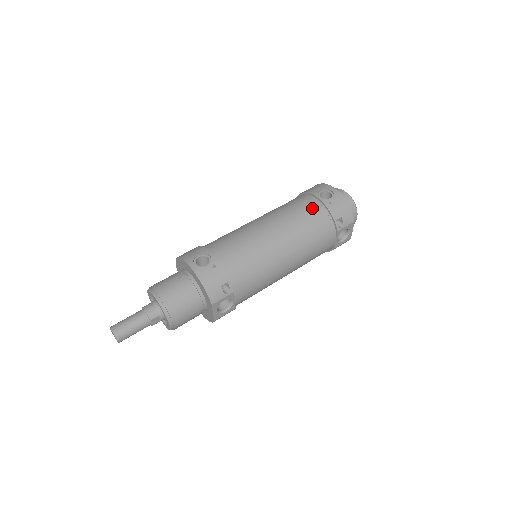
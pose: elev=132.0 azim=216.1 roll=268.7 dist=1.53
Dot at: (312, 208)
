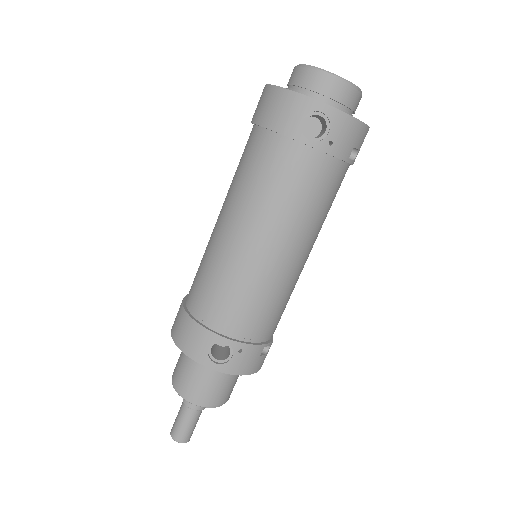
Dot at: (308, 170)
